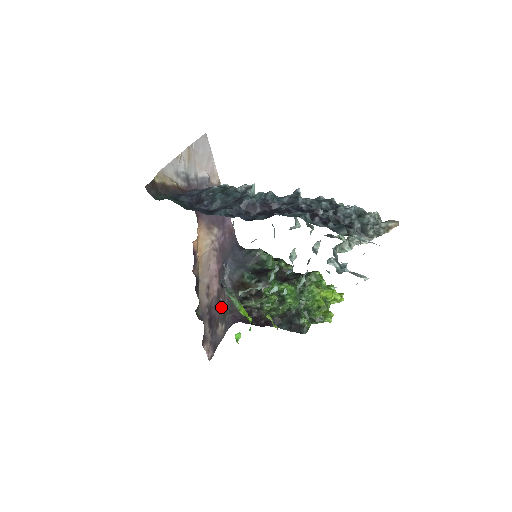
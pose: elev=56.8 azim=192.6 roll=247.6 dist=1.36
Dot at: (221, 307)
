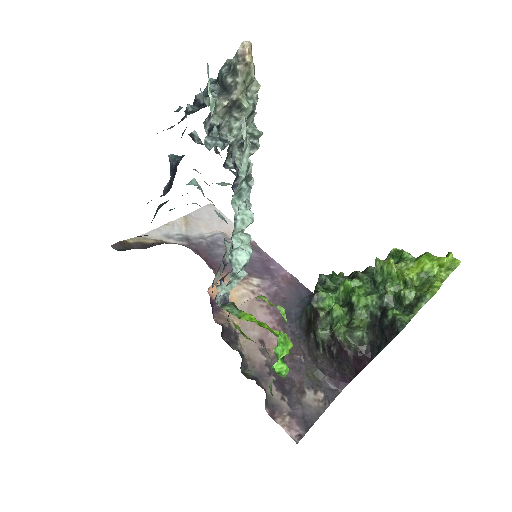
Dot at: occluded
